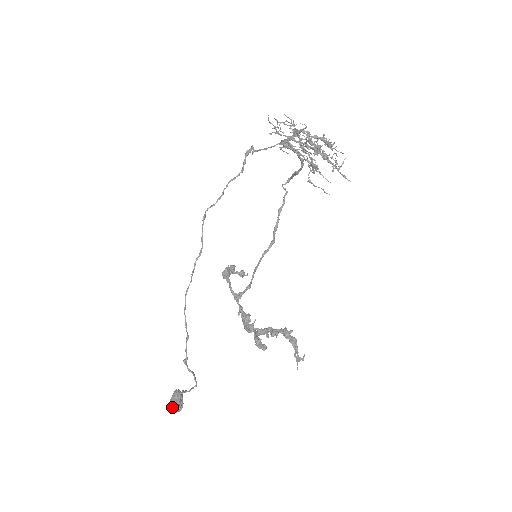
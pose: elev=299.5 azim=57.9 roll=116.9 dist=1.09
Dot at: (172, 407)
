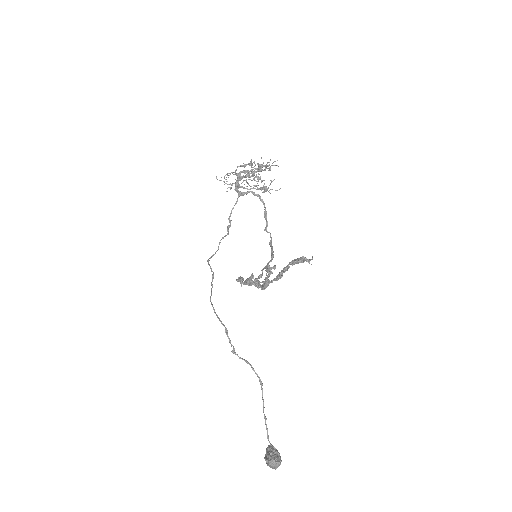
Dot at: (267, 459)
